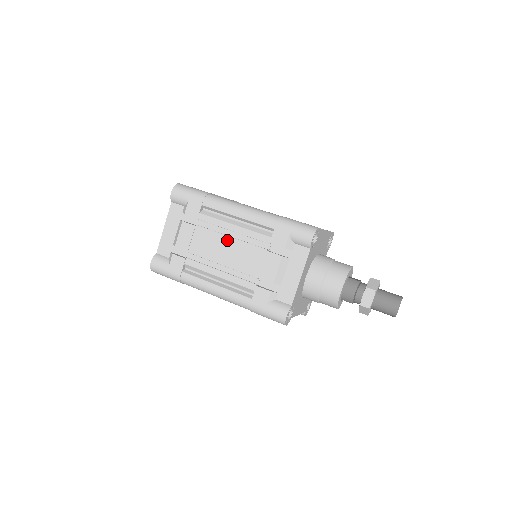
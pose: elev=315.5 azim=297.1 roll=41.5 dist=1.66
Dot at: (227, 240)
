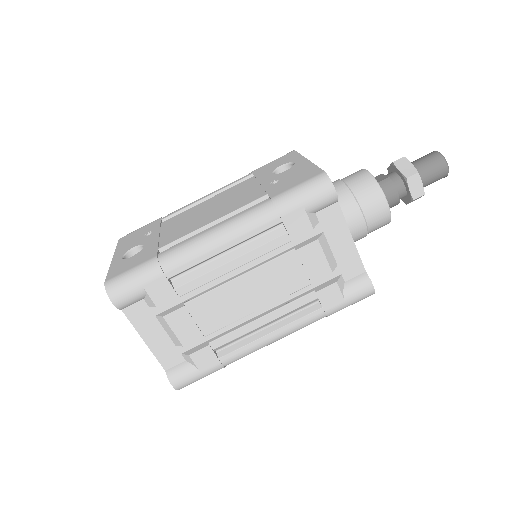
Dot at: (238, 283)
